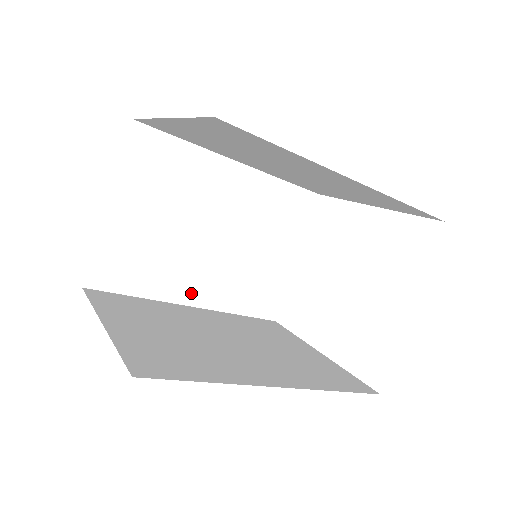
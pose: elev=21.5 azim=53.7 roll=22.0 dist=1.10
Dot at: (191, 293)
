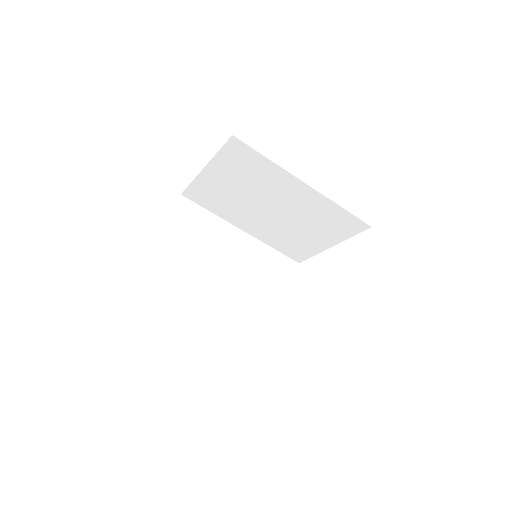
Dot at: (210, 310)
